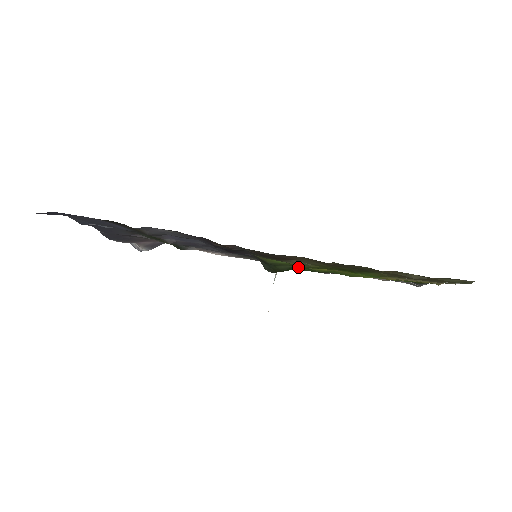
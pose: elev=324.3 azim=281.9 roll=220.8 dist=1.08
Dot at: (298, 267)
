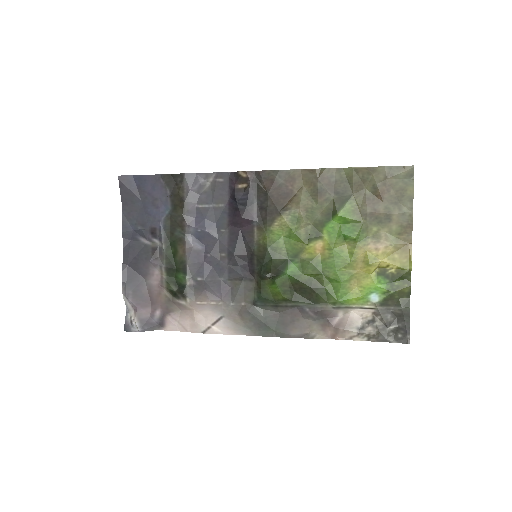
Dot at: (291, 264)
